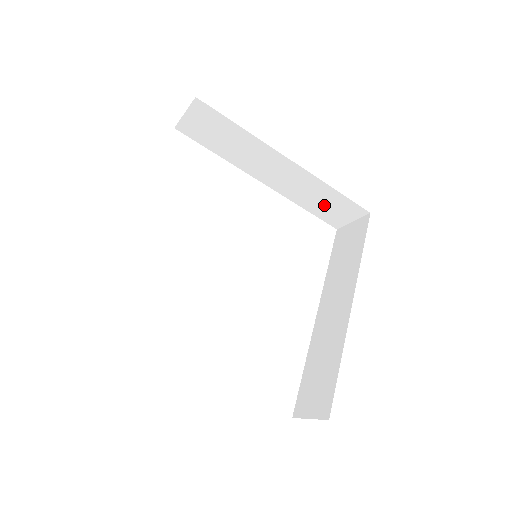
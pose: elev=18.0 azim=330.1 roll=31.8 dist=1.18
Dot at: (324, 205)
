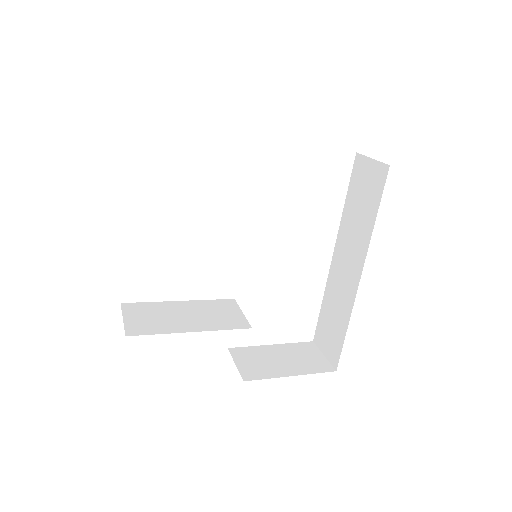
Dot at: occluded
